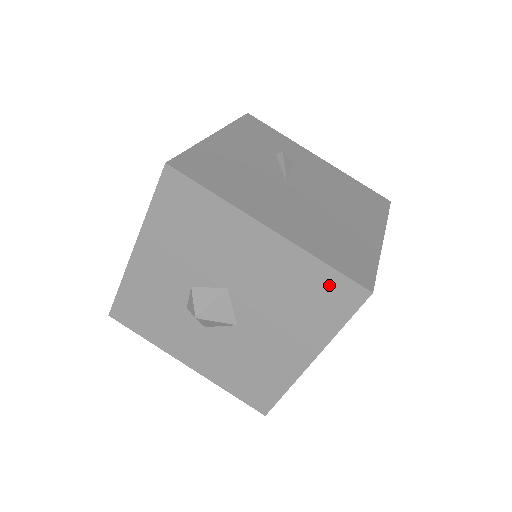
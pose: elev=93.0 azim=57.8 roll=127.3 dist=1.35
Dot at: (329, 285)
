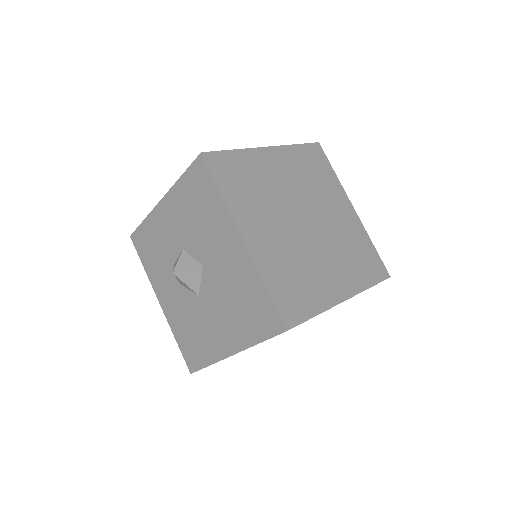
Dot at: (263, 306)
